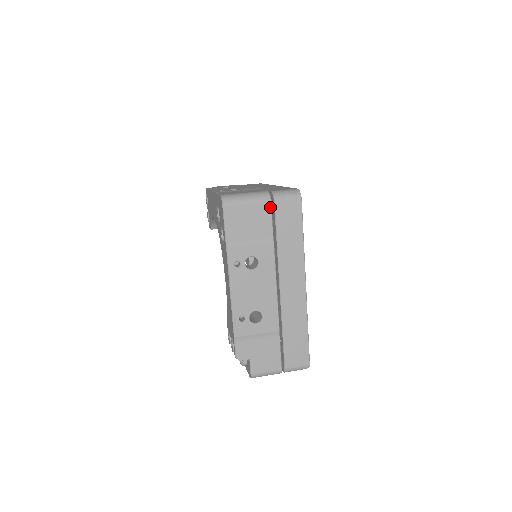
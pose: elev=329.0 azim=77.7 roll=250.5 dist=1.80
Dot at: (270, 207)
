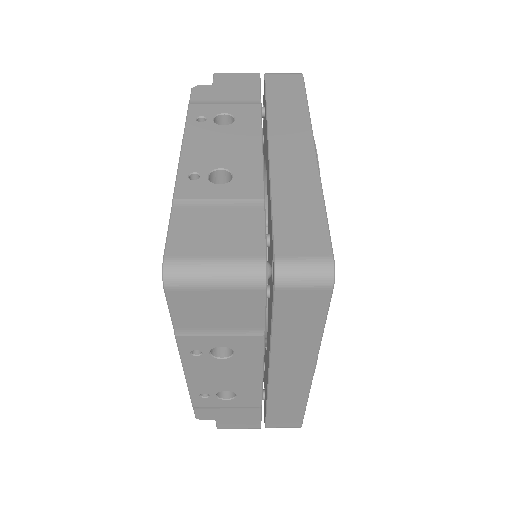
Dot at: (263, 295)
